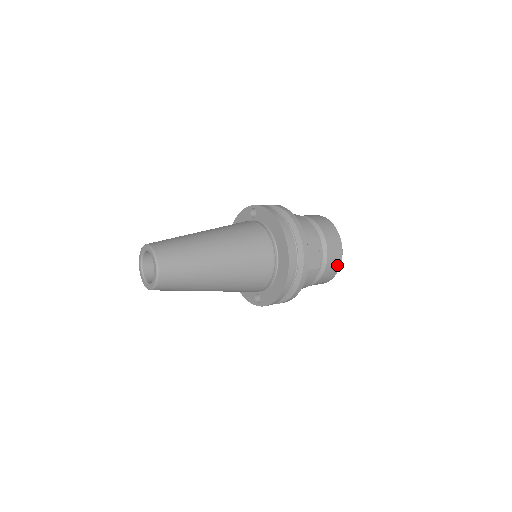
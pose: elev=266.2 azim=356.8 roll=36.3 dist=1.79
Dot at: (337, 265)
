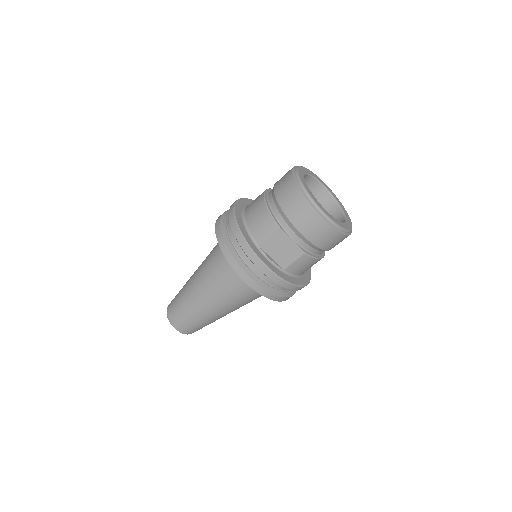
Dot at: (330, 232)
